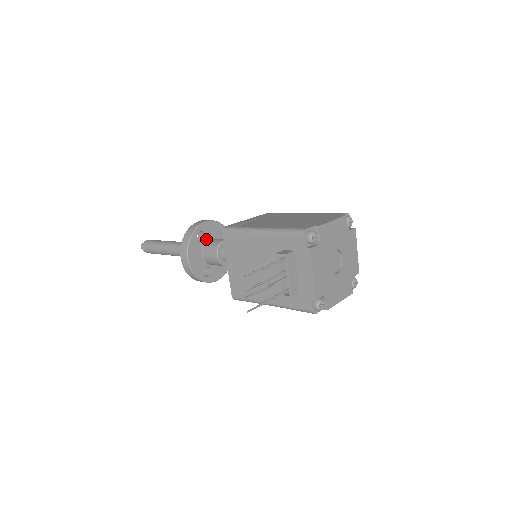
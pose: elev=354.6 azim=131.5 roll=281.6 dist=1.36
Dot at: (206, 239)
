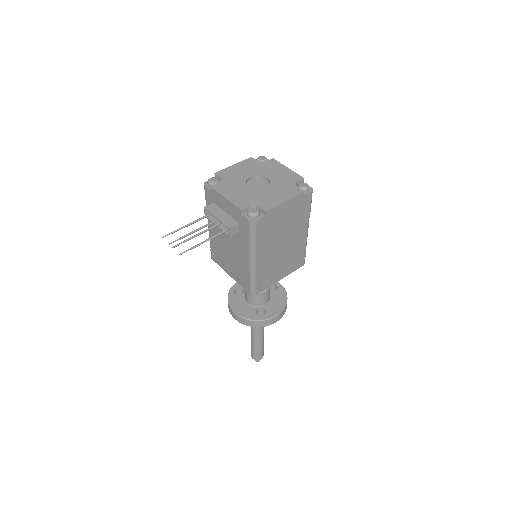
Dot at: occluded
